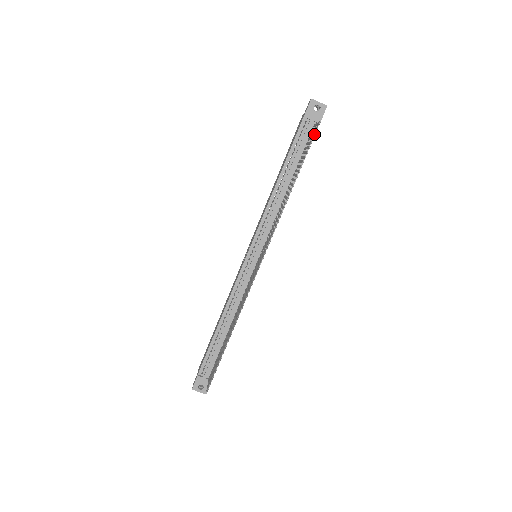
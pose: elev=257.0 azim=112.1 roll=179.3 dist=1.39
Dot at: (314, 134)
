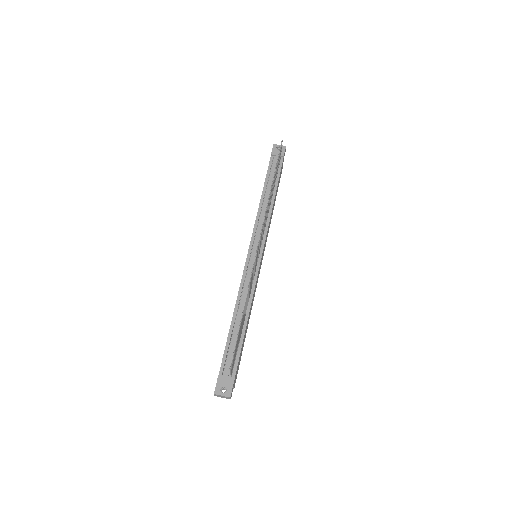
Dot at: (280, 150)
